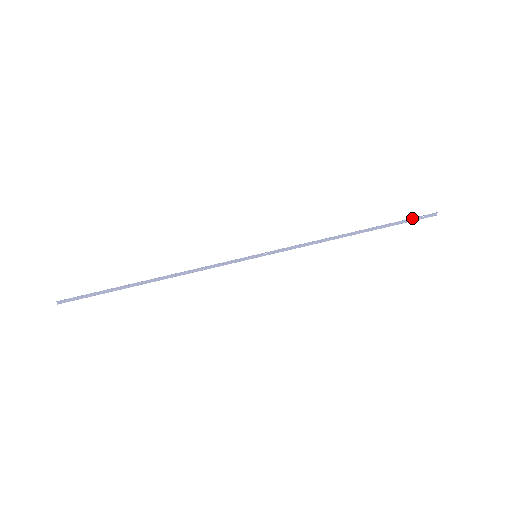
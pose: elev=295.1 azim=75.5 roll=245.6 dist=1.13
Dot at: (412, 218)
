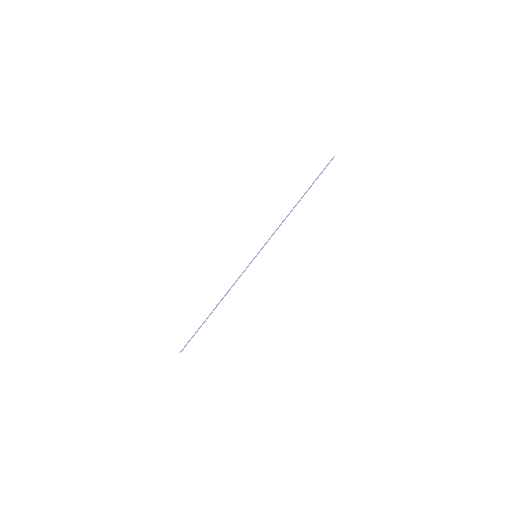
Dot at: occluded
